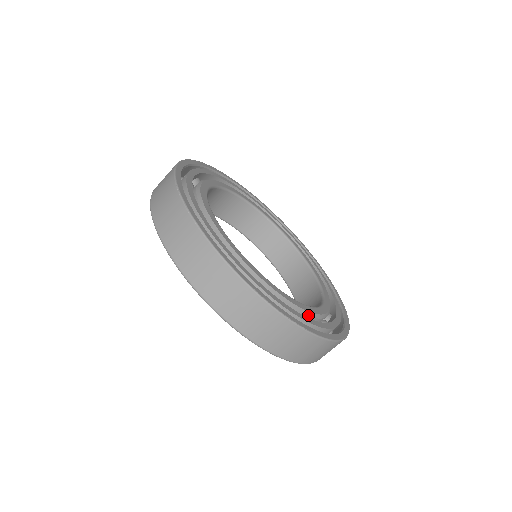
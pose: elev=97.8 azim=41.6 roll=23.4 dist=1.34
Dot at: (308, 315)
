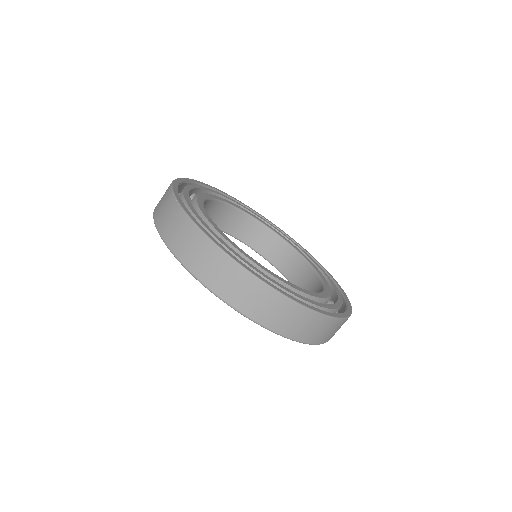
Dot at: (308, 297)
